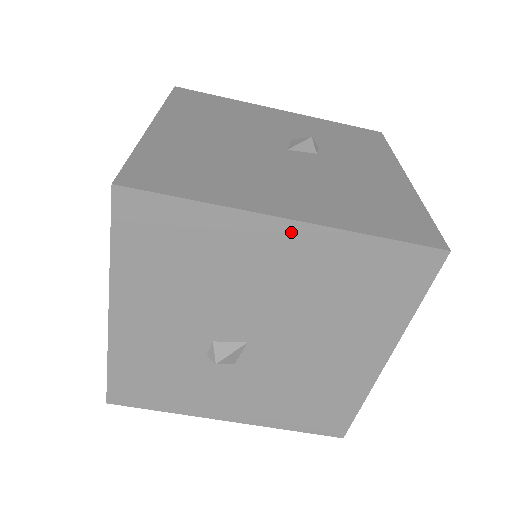
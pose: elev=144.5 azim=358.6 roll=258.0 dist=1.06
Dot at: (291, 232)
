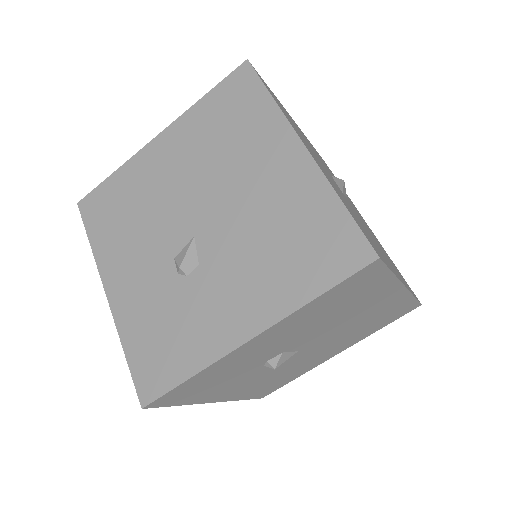
Dot at: (398, 293)
